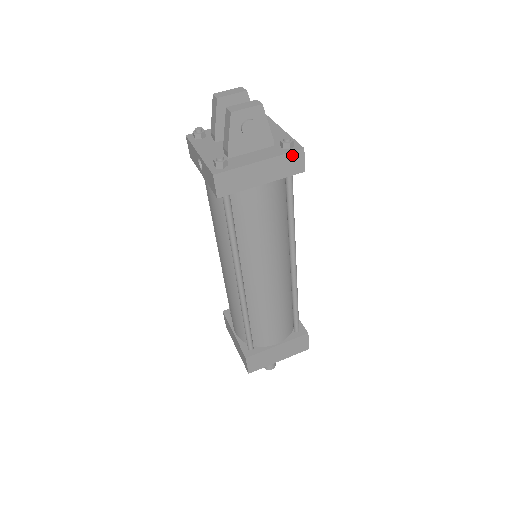
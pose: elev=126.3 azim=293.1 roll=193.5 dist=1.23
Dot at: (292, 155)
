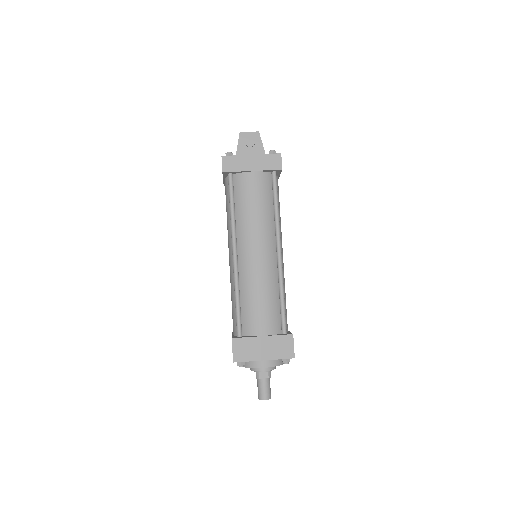
Dot at: (273, 156)
